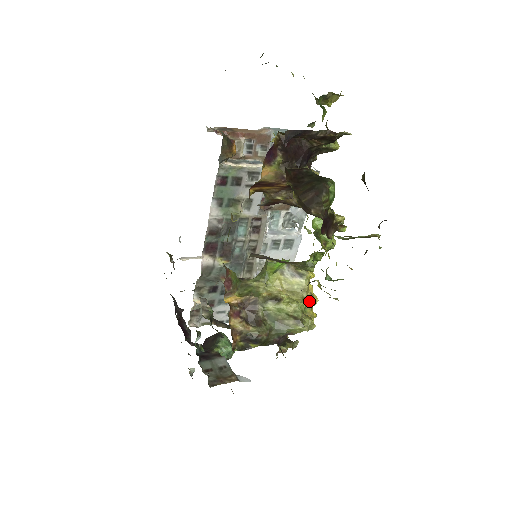
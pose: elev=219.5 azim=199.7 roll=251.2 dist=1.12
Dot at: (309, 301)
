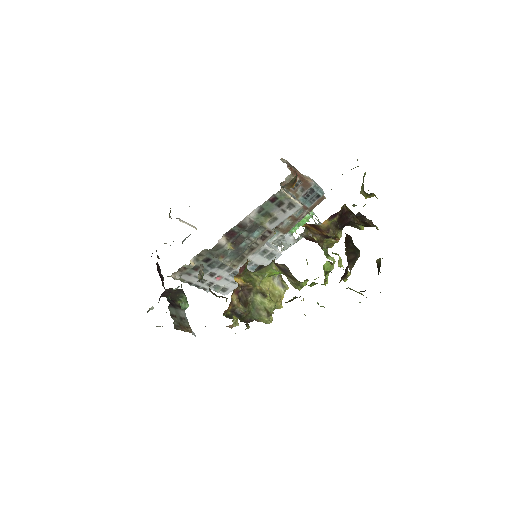
Dot at: (278, 305)
